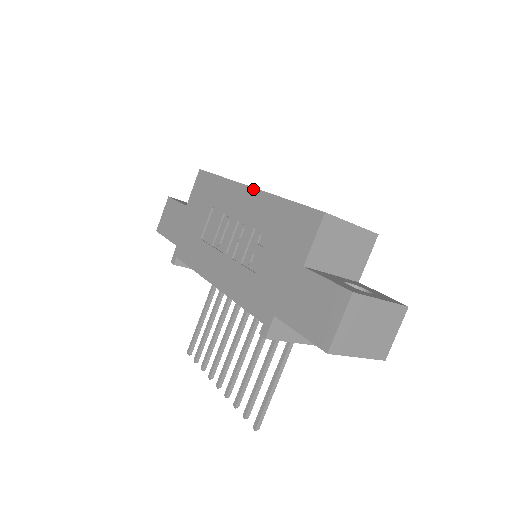
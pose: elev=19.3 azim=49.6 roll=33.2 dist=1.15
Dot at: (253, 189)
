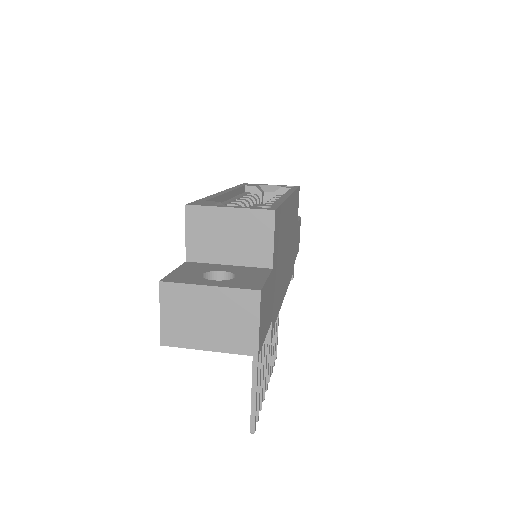
Dot at: occluded
